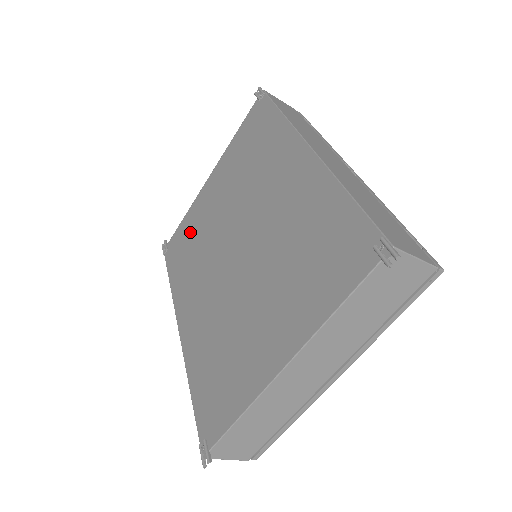
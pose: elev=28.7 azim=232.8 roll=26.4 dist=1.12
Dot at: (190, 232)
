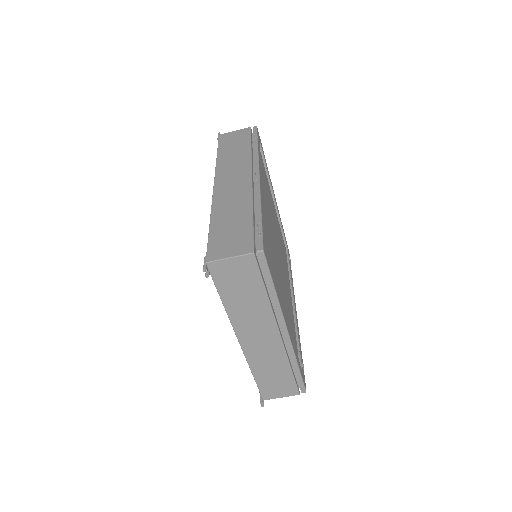
Dot at: occluded
